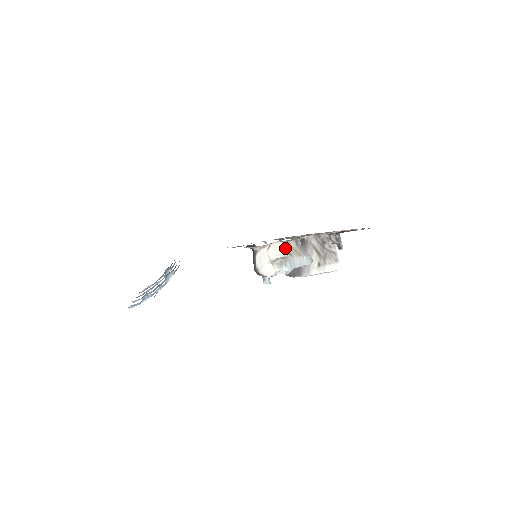
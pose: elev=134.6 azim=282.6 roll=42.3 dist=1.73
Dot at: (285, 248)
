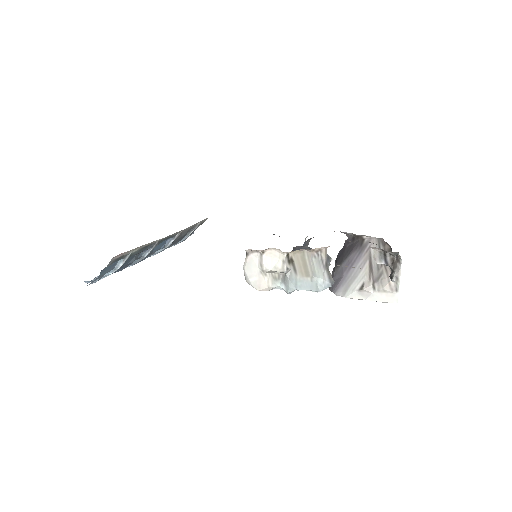
Dot at: (291, 258)
